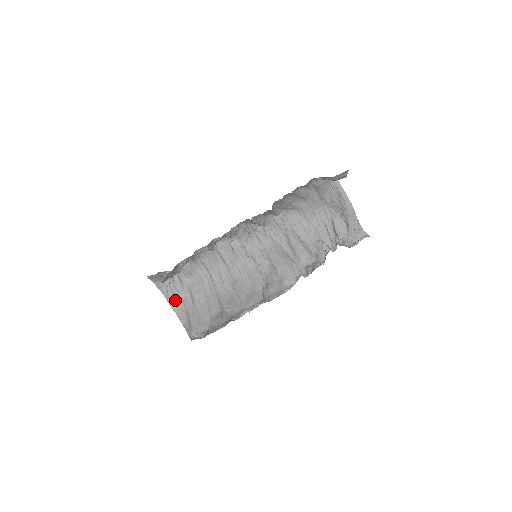
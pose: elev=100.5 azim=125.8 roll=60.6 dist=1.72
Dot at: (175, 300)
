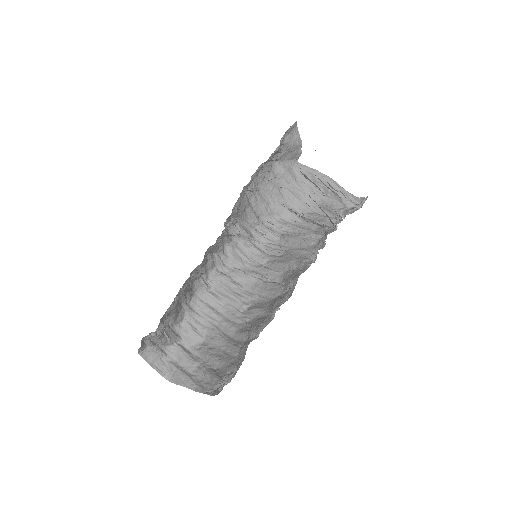
Dot at: (187, 376)
